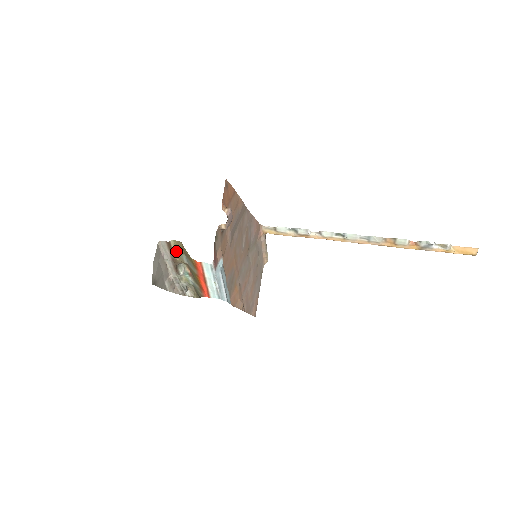
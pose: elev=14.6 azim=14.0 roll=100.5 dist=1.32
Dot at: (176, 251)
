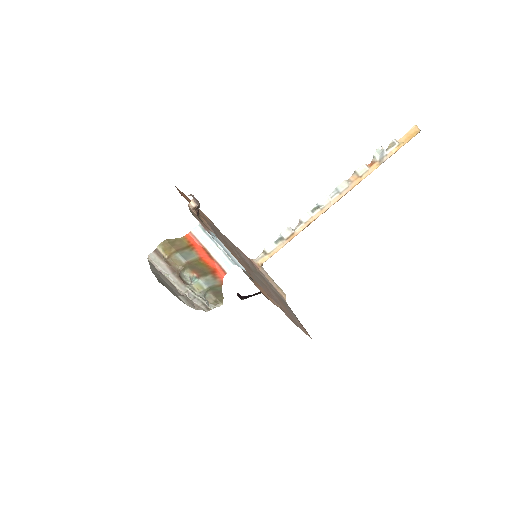
Dot at: (169, 257)
